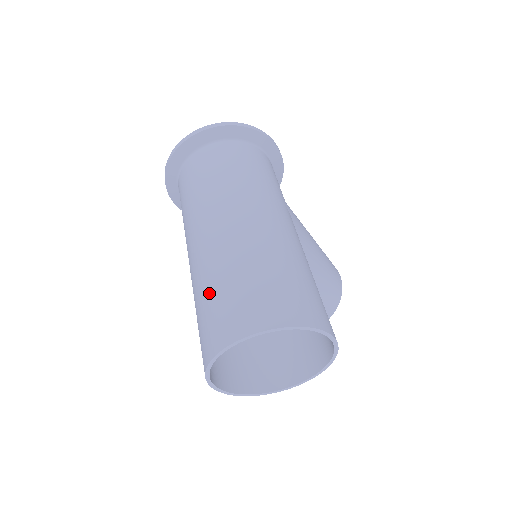
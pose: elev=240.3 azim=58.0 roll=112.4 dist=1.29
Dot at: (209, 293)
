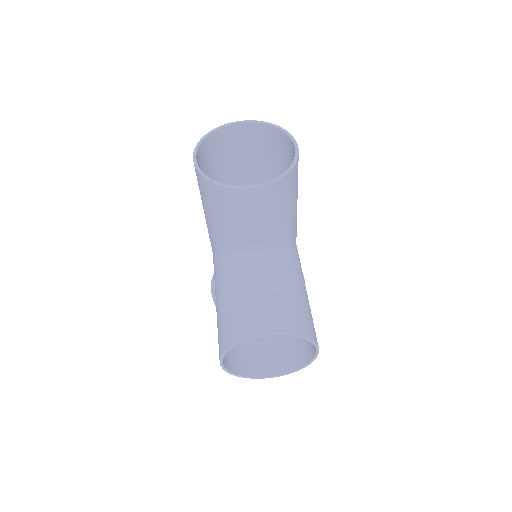
Dot at: (230, 162)
